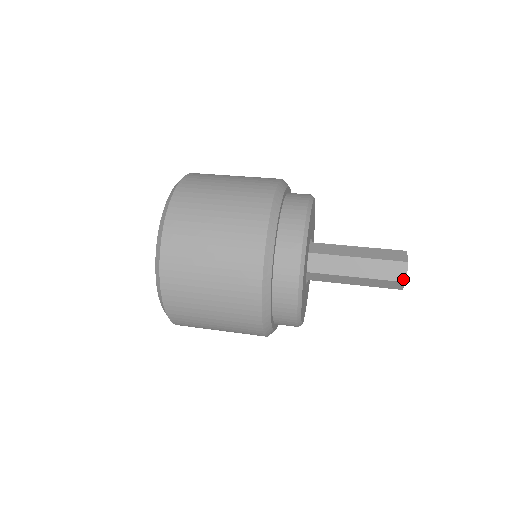
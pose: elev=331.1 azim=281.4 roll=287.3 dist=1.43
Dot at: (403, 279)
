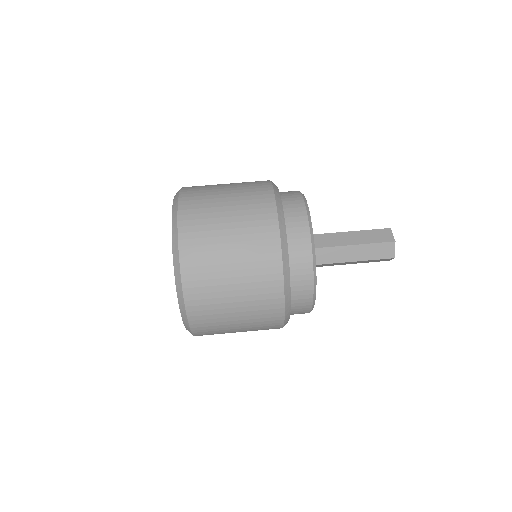
Dot at: occluded
